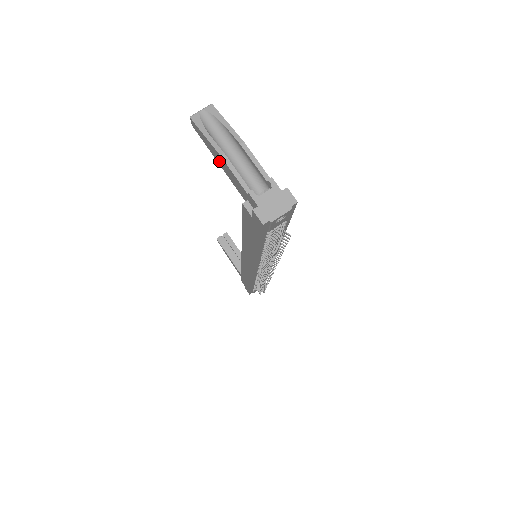
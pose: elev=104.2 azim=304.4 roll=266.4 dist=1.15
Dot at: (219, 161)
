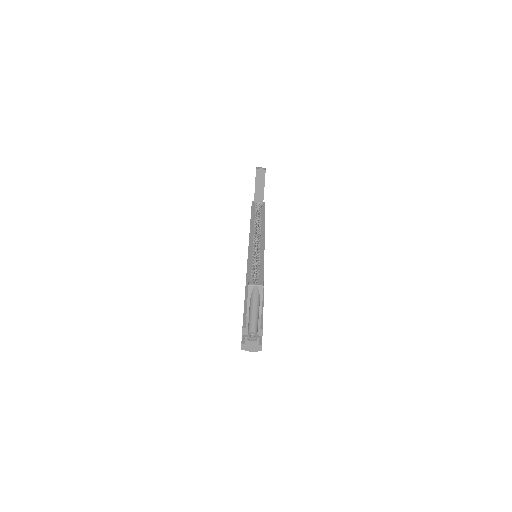
Dot at: occluded
